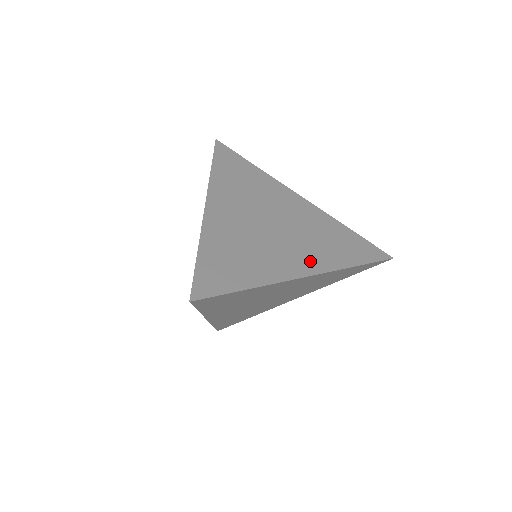
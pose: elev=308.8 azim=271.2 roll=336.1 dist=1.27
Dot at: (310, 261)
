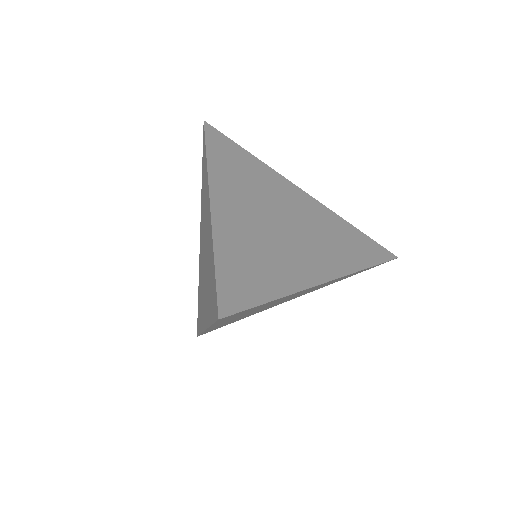
Dot at: (327, 264)
